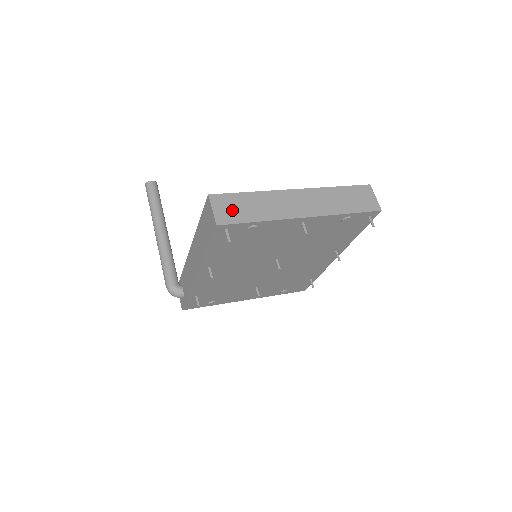
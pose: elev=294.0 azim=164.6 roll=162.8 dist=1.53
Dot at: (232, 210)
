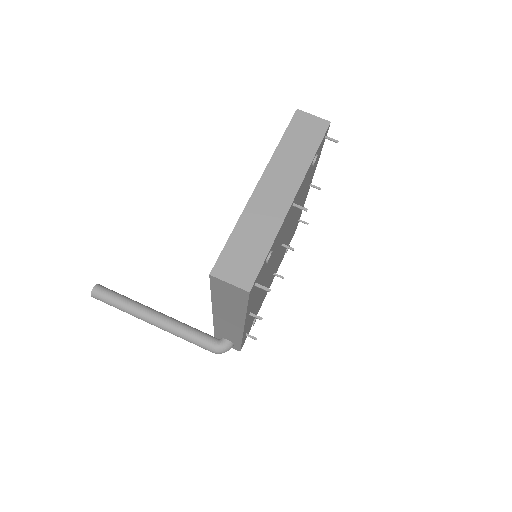
Dot at: (242, 264)
